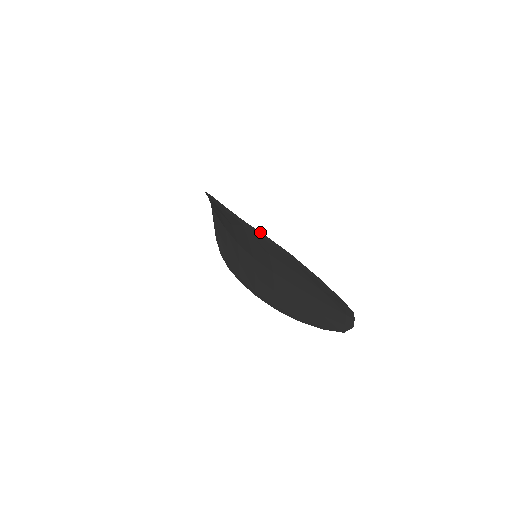
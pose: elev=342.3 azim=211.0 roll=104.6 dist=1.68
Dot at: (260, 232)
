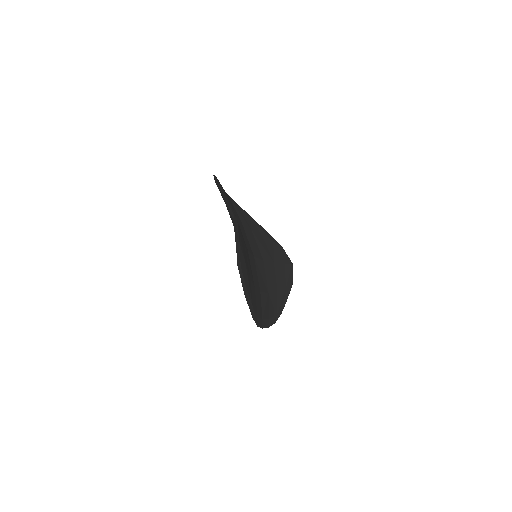
Dot at: occluded
